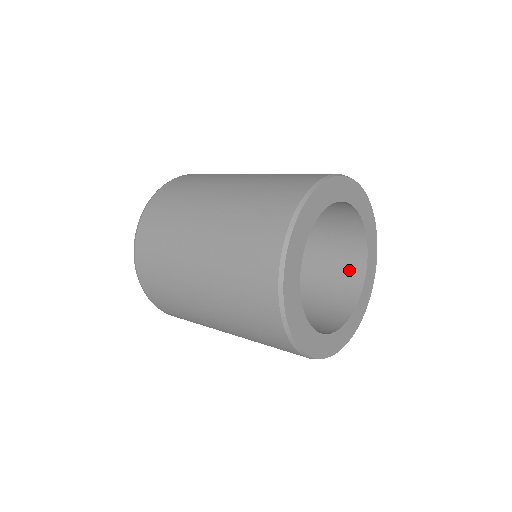
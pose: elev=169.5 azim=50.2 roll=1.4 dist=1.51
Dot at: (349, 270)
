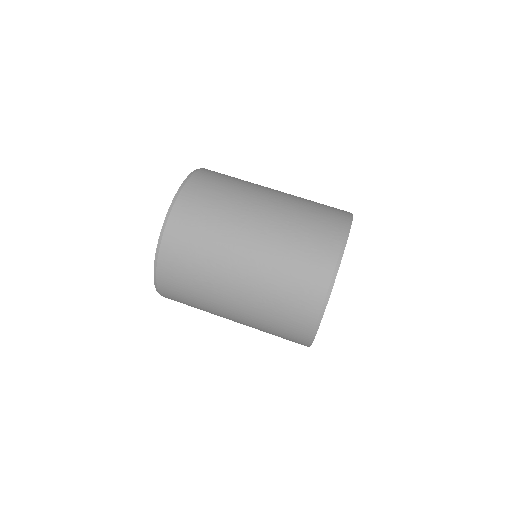
Dot at: occluded
